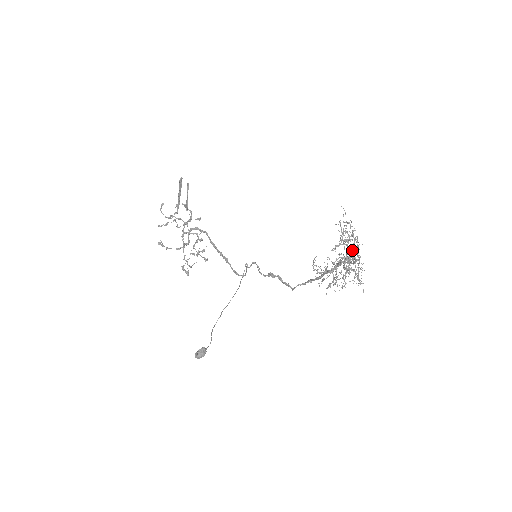
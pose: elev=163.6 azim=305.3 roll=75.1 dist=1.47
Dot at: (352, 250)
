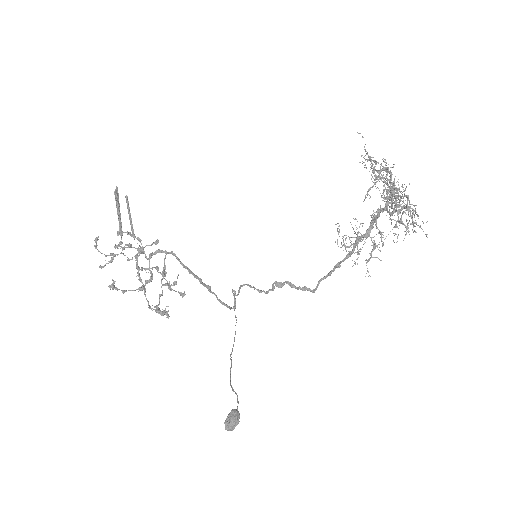
Dot at: occluded
